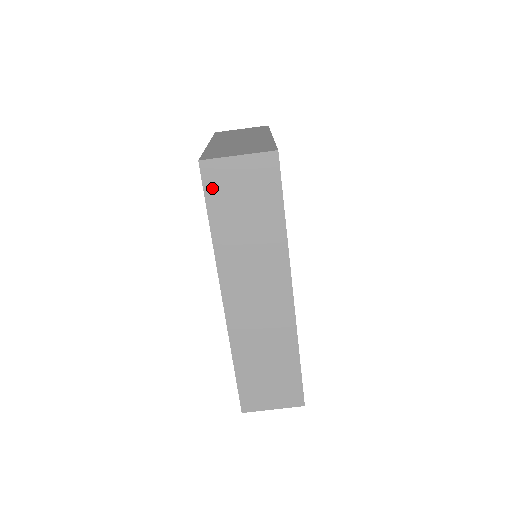
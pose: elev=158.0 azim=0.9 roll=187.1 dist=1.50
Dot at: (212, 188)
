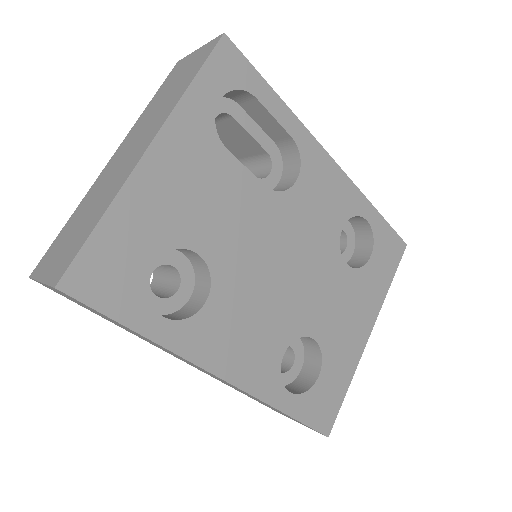
Dot at: (64, 296)
